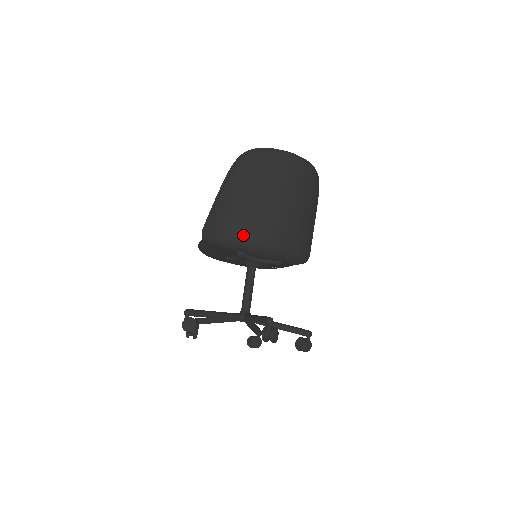
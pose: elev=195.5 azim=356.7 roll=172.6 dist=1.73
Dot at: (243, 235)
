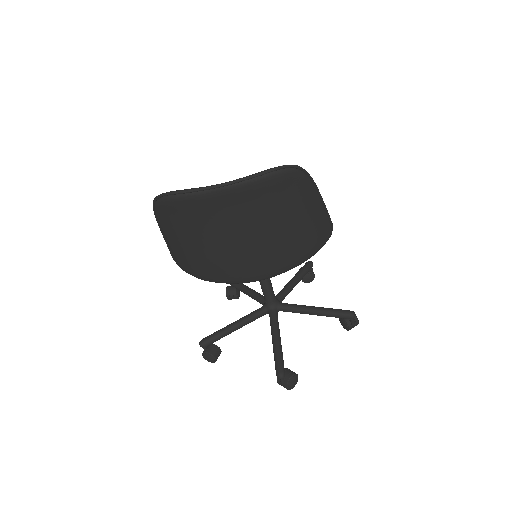
Dot at: (218, 279)
